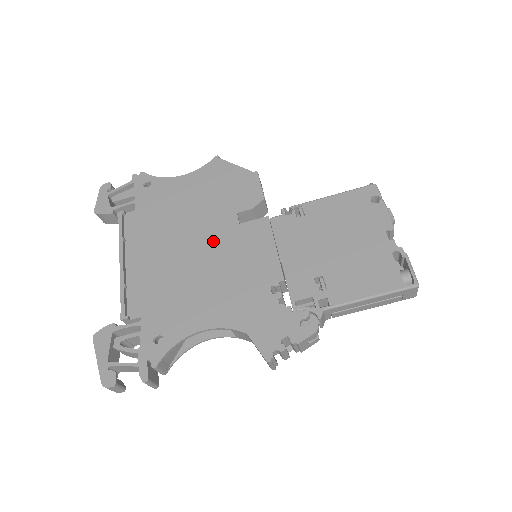
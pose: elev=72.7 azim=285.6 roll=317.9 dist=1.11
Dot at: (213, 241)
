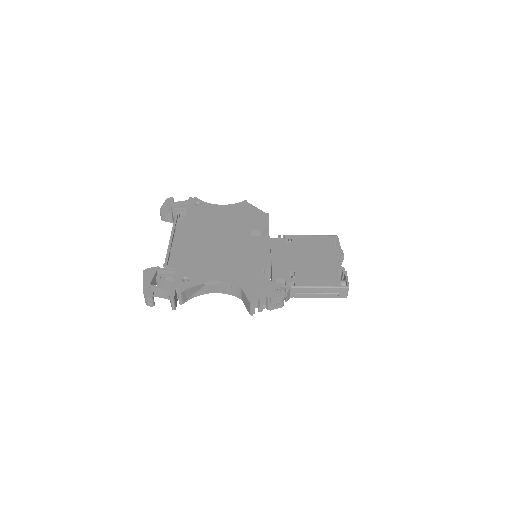
Dot at: (232, 240)
